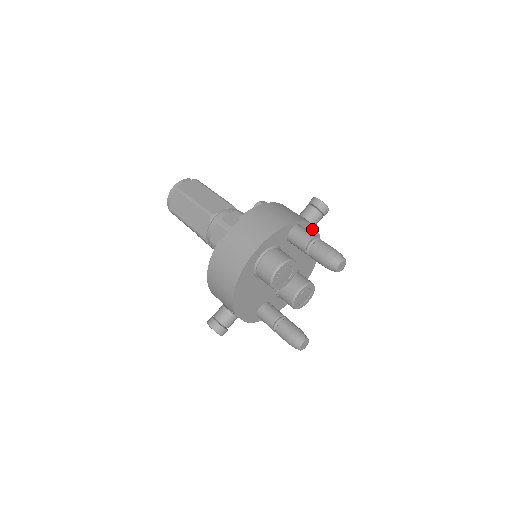
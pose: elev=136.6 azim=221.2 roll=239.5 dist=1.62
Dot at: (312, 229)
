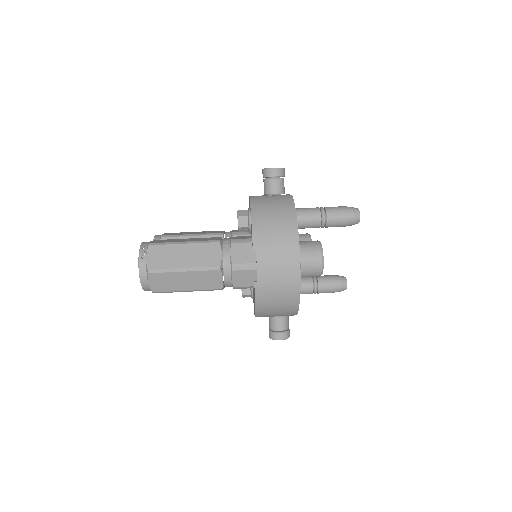
Dot at: occluded
